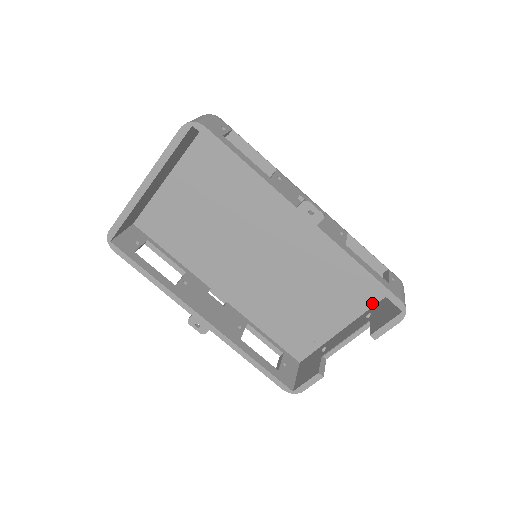
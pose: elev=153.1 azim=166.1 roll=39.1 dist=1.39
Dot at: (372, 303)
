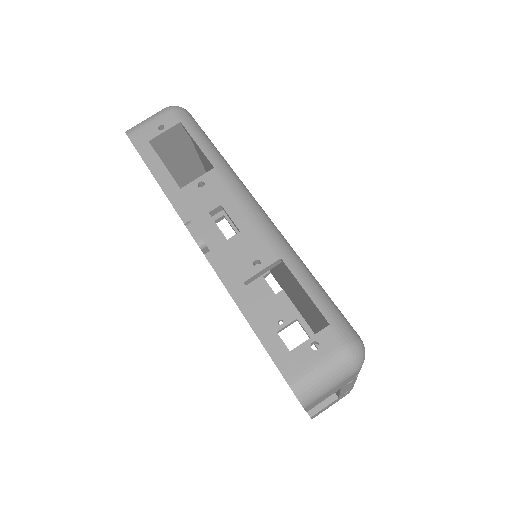
Dot at: occluded
